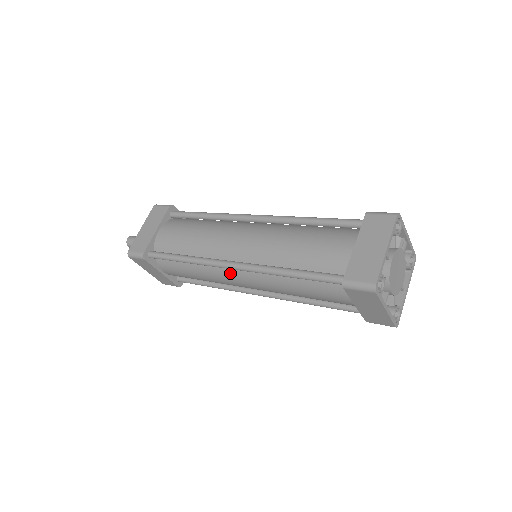
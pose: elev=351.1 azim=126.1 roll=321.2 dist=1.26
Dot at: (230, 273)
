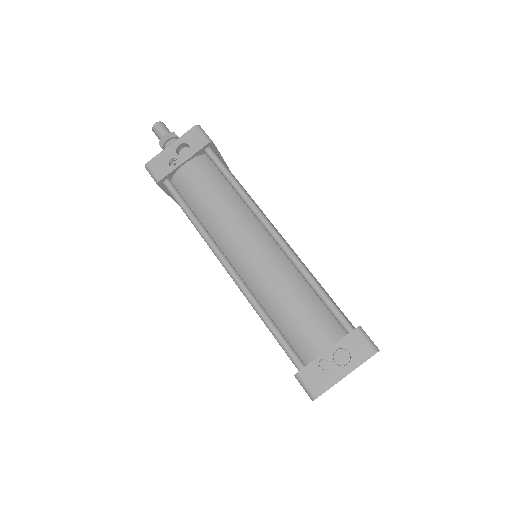
Dot at: occluded
